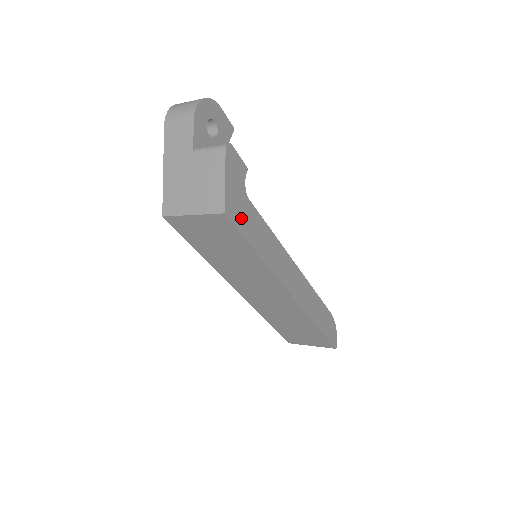
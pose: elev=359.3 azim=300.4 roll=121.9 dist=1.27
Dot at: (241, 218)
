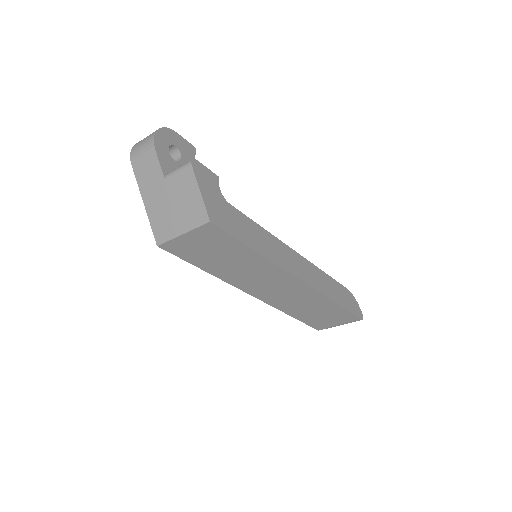
Dot at: (227, 222)
